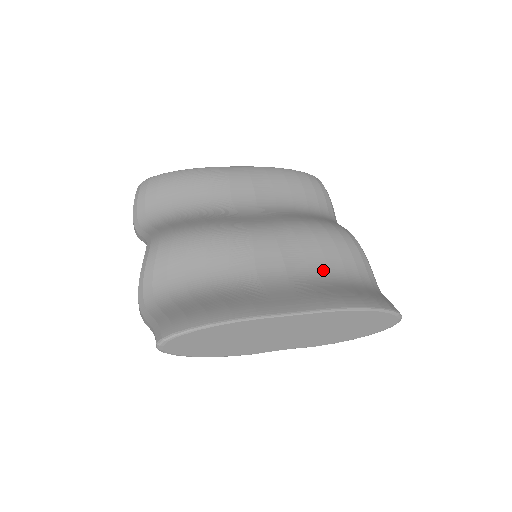
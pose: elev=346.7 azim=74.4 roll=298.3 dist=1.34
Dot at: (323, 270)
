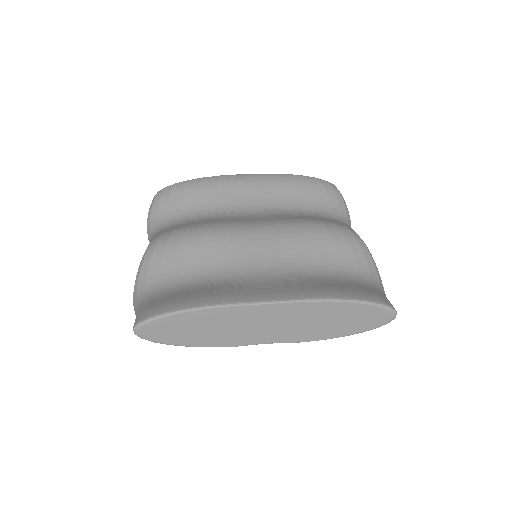
Dot at: (317, 266)
